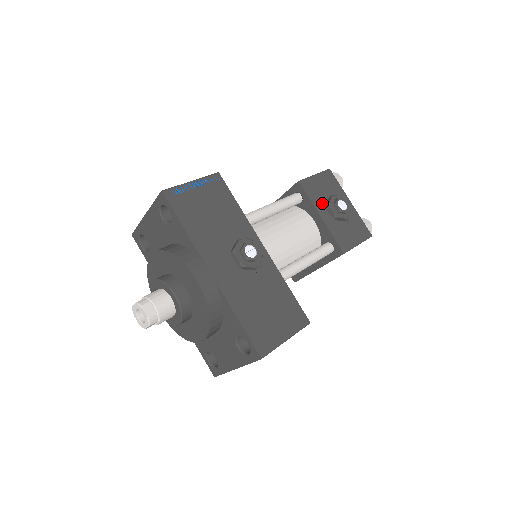
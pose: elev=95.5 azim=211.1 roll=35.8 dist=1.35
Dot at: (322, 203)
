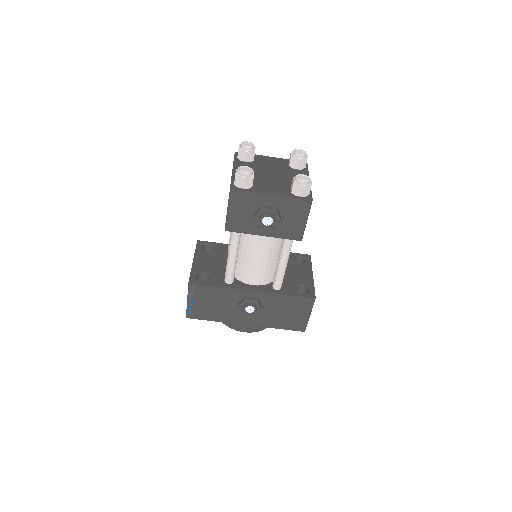
Dot at: (254, 225)
